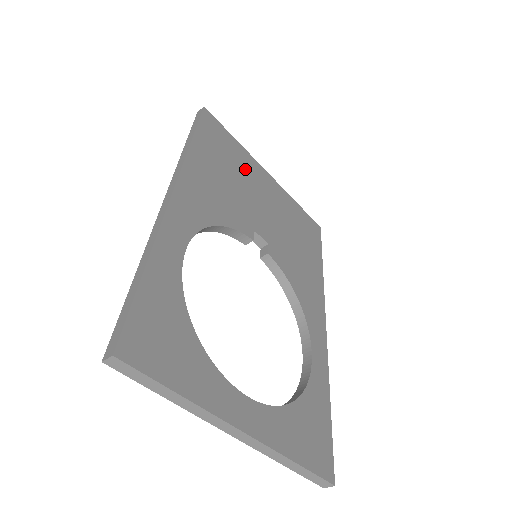
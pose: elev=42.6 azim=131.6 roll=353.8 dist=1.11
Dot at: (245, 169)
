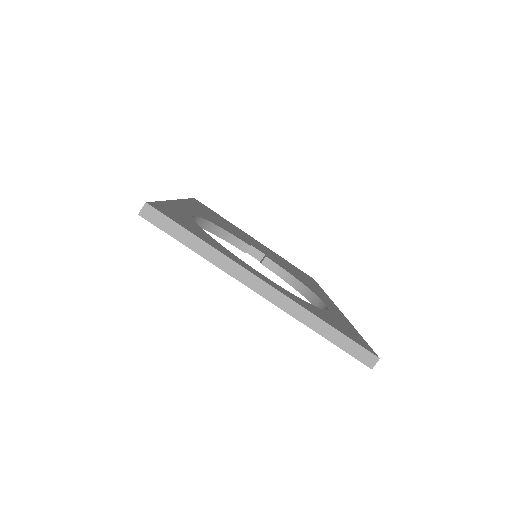
Dot at: occluded
